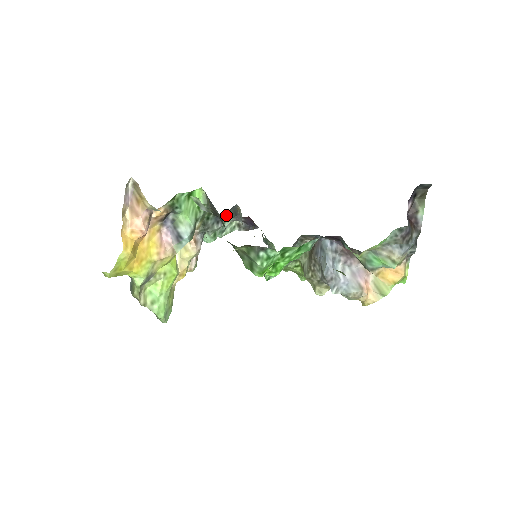
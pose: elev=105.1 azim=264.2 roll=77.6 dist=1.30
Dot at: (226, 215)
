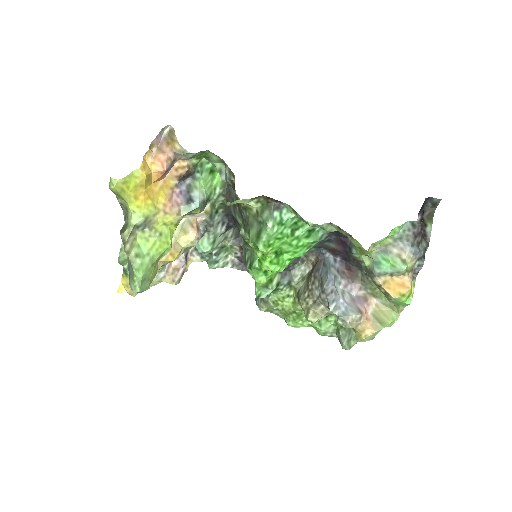
Dot at: (229, 230)
